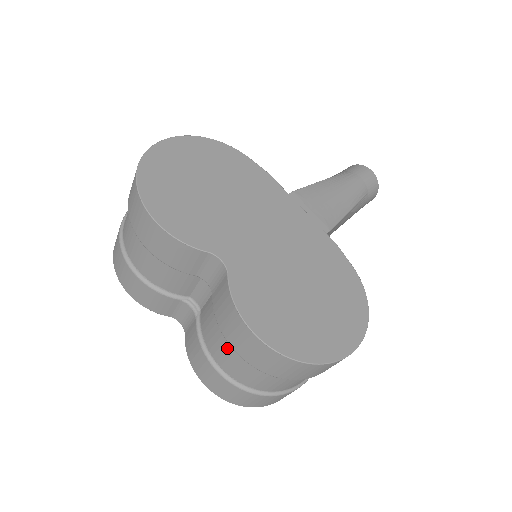
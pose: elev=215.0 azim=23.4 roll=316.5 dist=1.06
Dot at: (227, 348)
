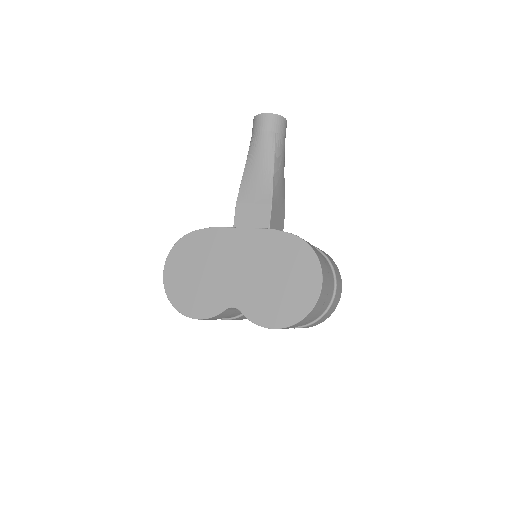
Dot at: occluded
